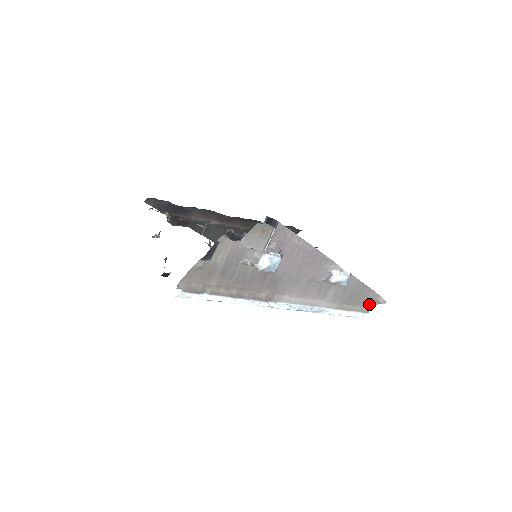
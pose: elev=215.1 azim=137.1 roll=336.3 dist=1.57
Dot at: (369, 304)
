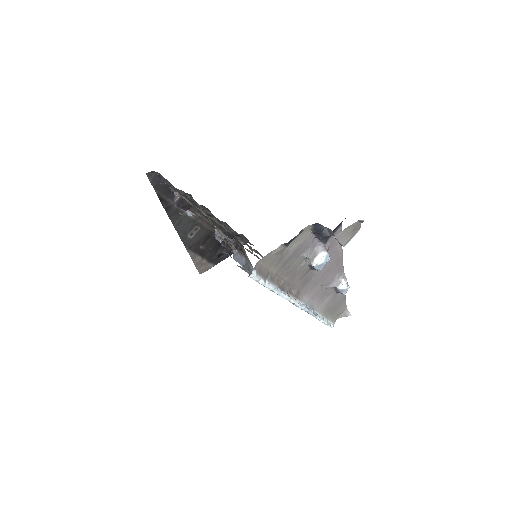
Dot at: (338, 316)
